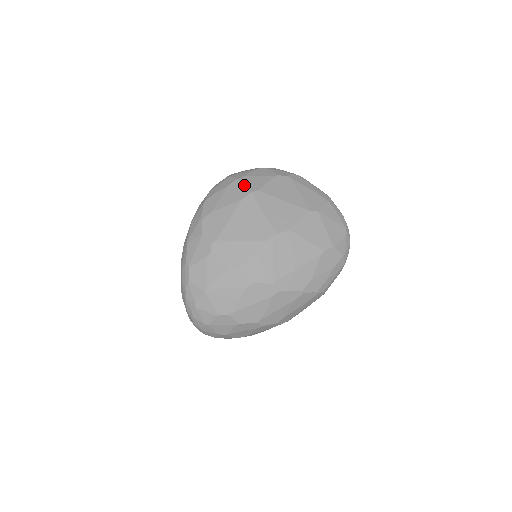
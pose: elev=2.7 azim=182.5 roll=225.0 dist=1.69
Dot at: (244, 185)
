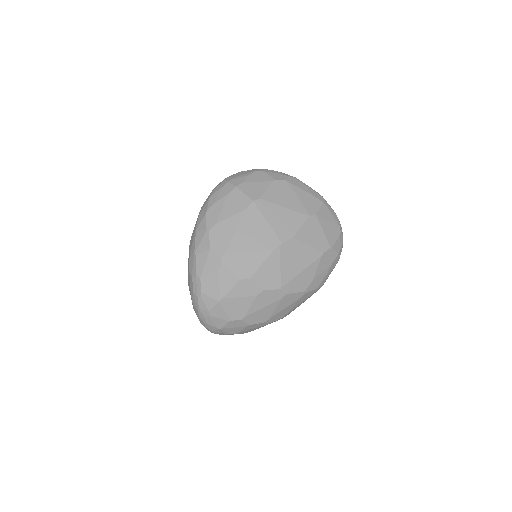
Dot at: (245, 193)
